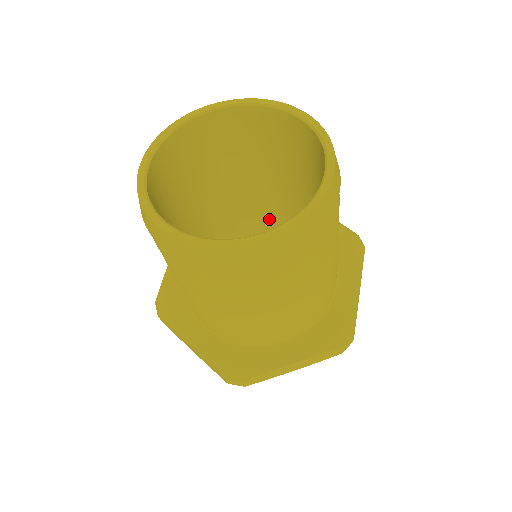
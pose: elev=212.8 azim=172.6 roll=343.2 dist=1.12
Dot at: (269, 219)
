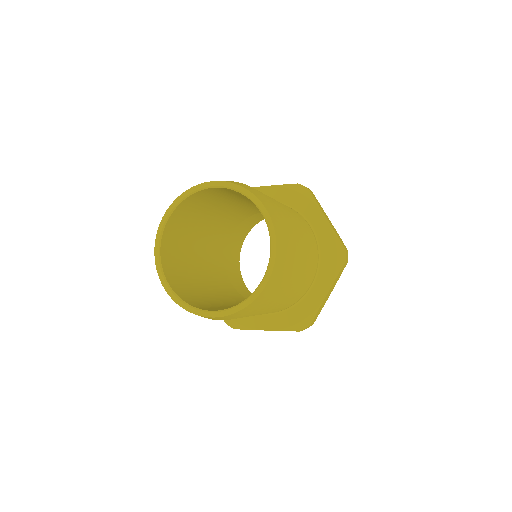
Dot at: (239, 220)
